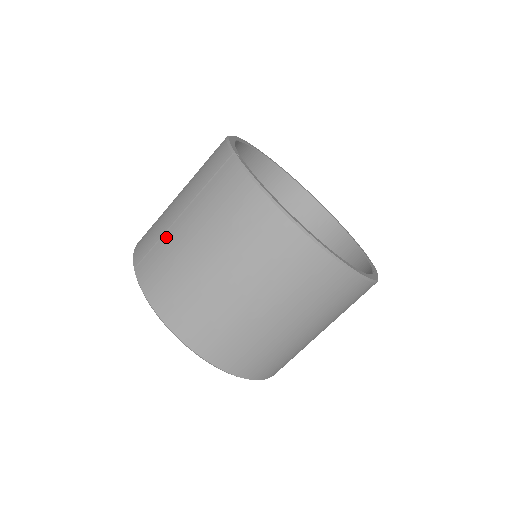
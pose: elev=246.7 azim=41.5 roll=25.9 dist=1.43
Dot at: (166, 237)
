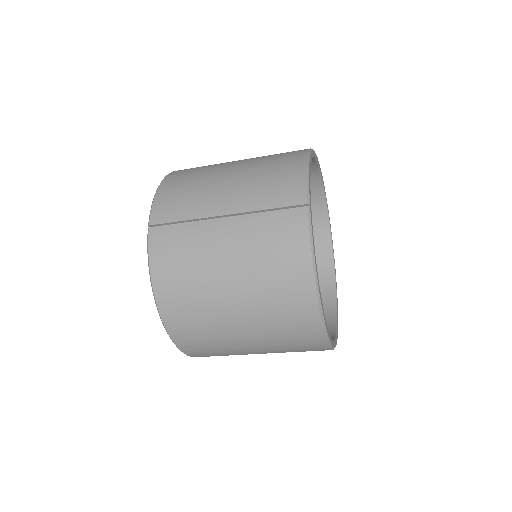
Dot at: (198, 226)
